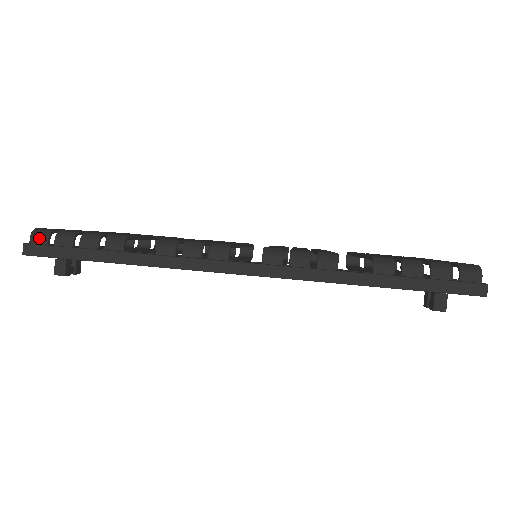
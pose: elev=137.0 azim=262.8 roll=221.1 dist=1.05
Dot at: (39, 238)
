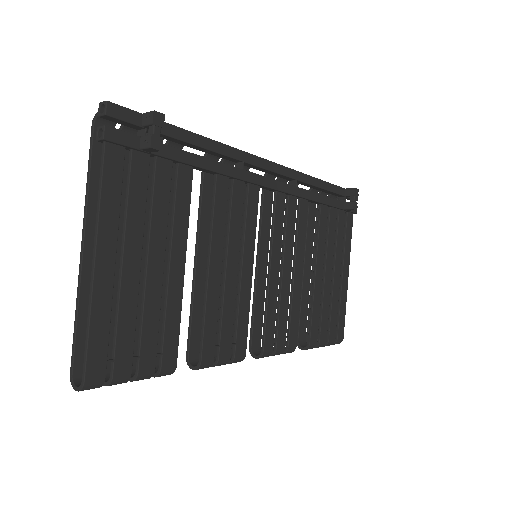
Dot at: occluded
